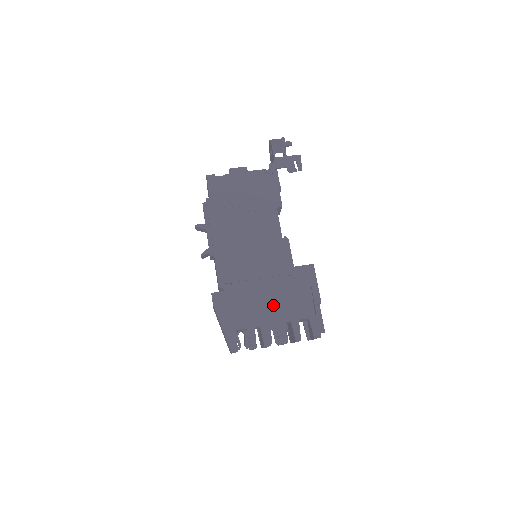
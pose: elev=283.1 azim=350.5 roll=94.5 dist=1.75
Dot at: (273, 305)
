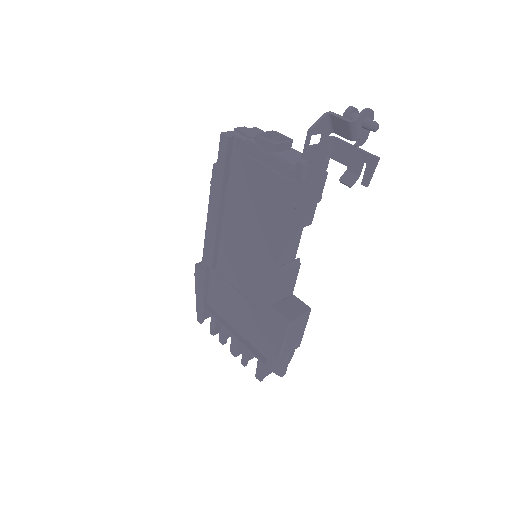
Dot at: (240, 318)
